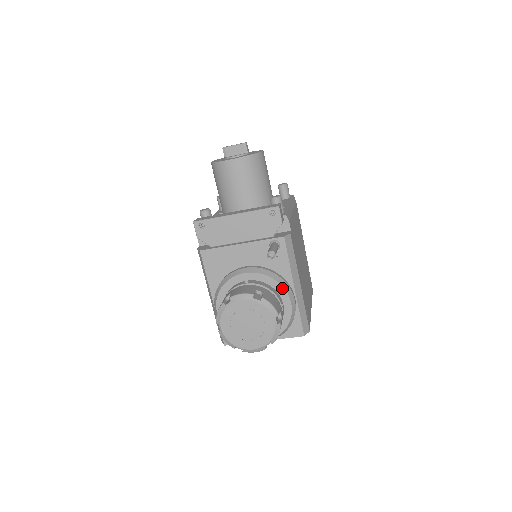
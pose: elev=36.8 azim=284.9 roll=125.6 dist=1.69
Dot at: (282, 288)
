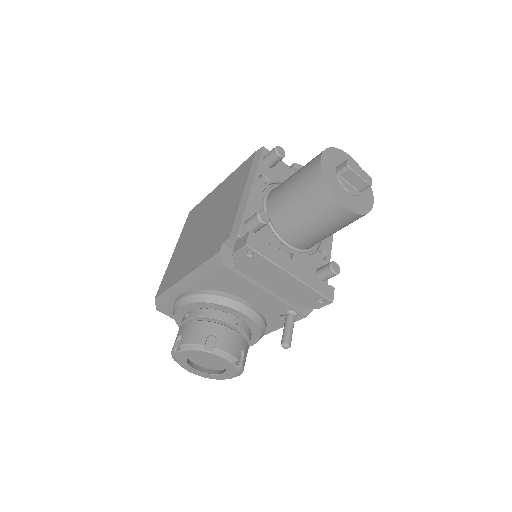
Dot at: (258, 338)
